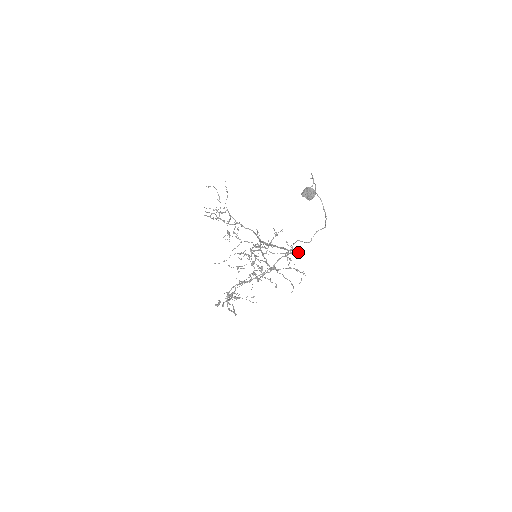
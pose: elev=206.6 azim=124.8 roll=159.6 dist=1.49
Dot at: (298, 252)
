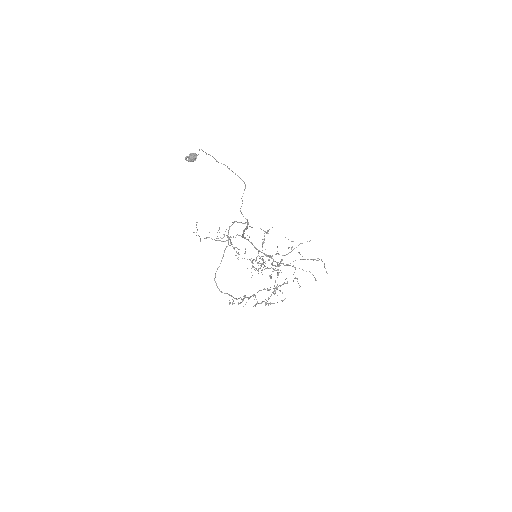
Dot at: occluded
